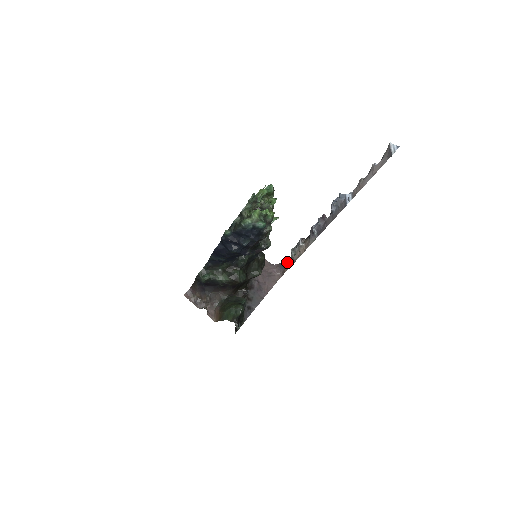
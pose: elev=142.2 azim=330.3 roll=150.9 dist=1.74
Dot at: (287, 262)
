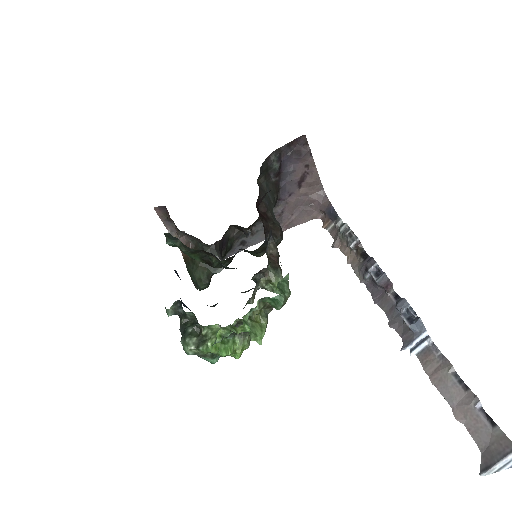
Dot at: (336, 219)
